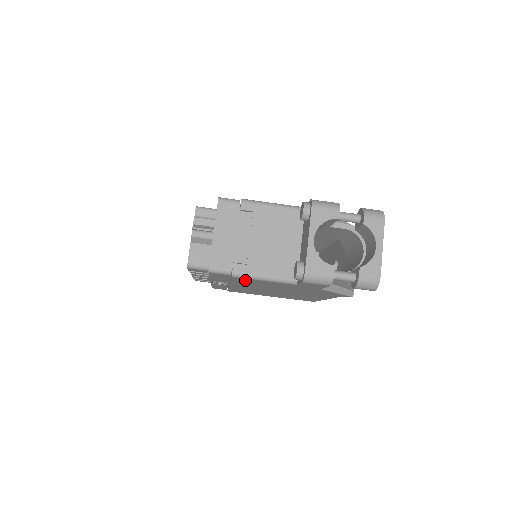
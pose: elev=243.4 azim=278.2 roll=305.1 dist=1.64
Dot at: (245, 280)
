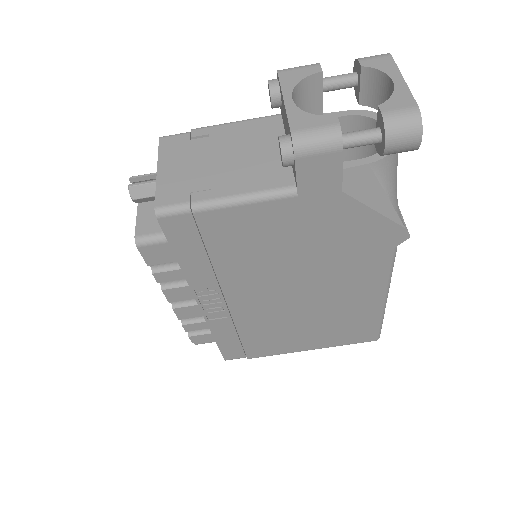
Dot at: (222, 228)
